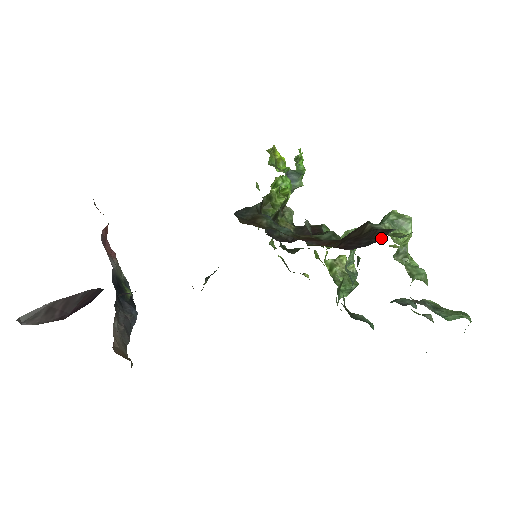
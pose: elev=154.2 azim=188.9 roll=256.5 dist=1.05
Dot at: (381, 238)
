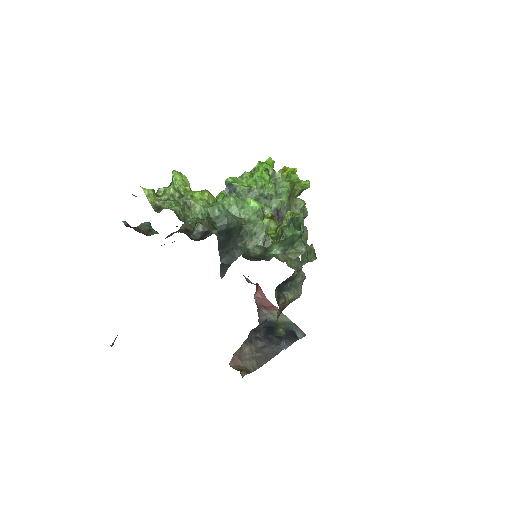
Dot at: occluded
